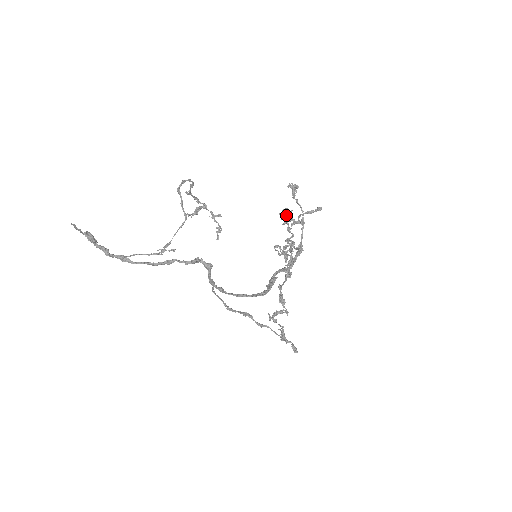
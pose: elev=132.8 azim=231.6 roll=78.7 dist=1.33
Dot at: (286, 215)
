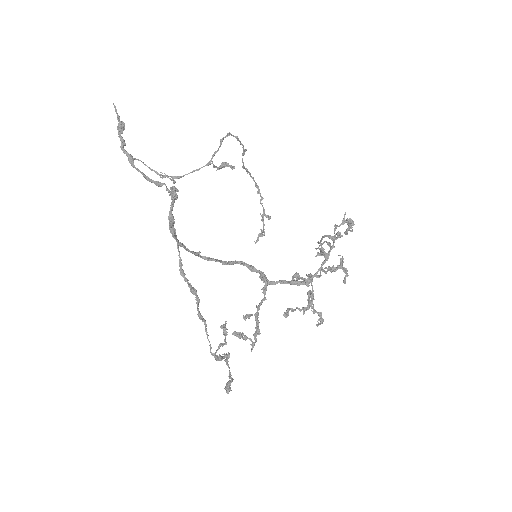
Dot at: occluded
